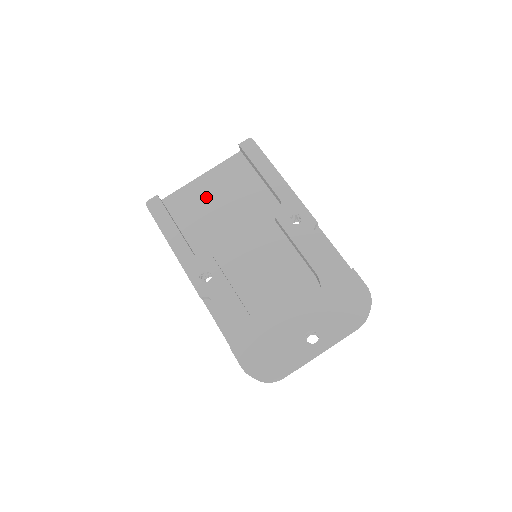
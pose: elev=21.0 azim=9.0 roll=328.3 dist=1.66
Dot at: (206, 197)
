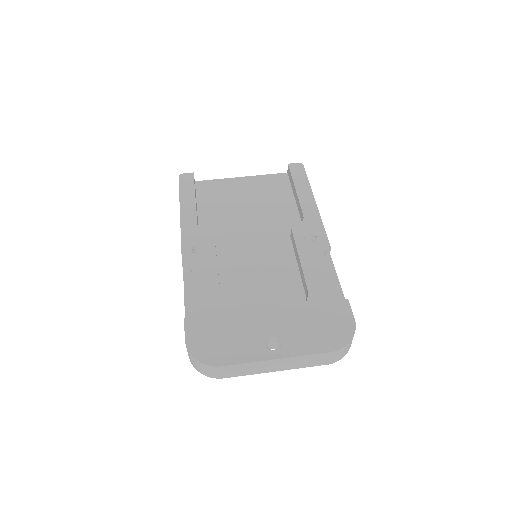
Dot at: (236, 194)
